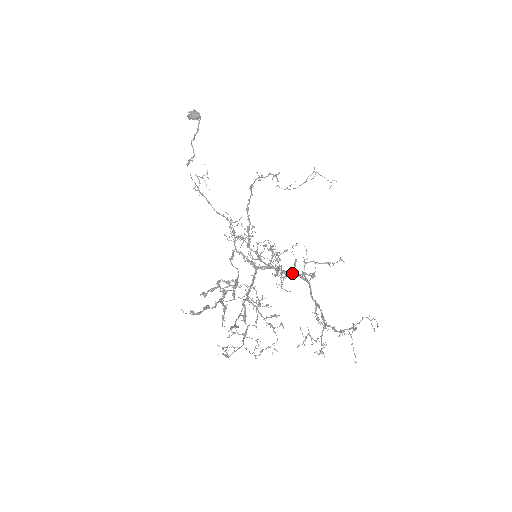
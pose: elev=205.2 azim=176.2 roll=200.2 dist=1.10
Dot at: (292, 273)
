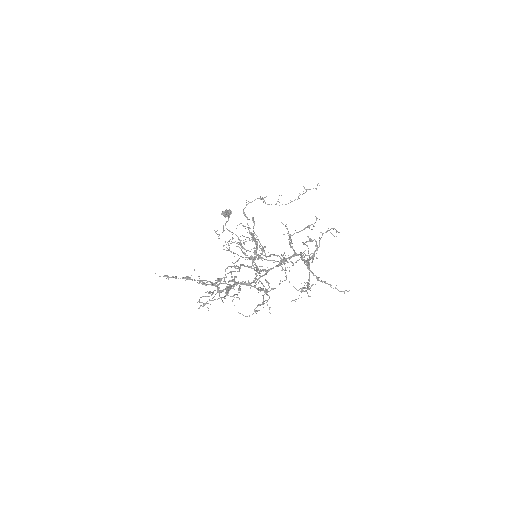
Dot at: (290, 256)
